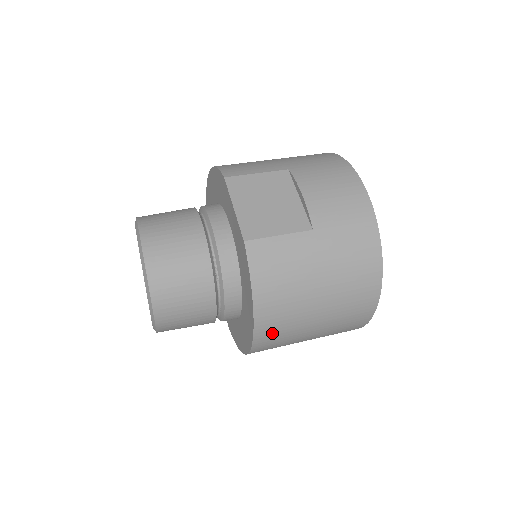
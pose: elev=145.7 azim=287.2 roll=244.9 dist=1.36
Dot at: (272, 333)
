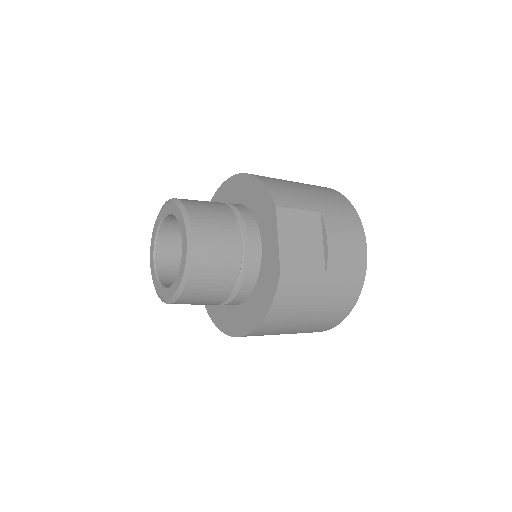
Dot at: (261, 333)
